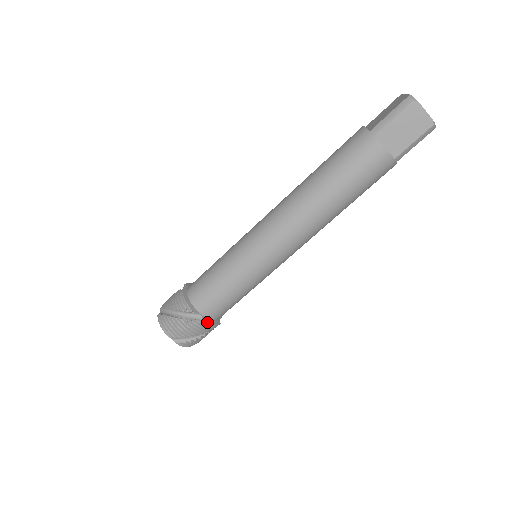
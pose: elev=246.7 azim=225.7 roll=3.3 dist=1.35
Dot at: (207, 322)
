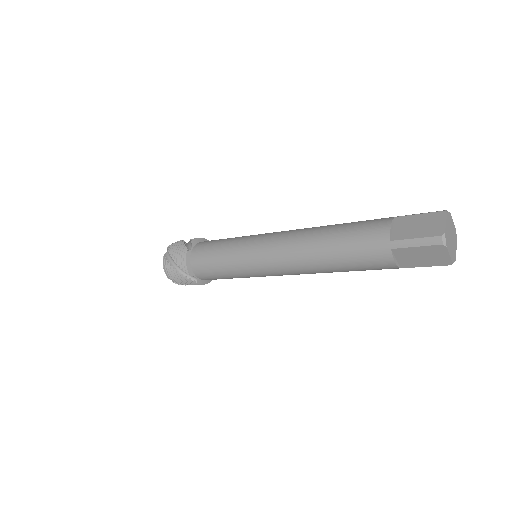
Dot at: (201, 283)
